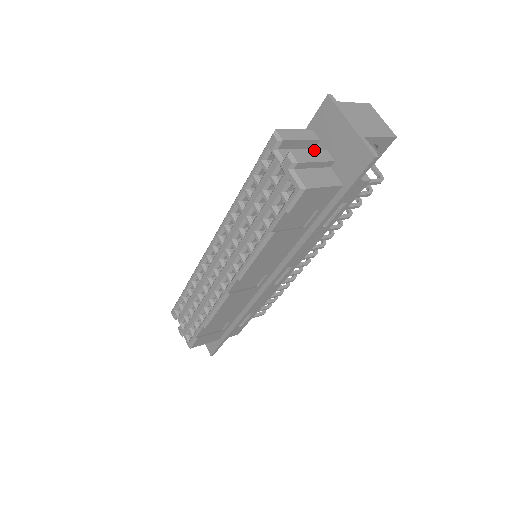
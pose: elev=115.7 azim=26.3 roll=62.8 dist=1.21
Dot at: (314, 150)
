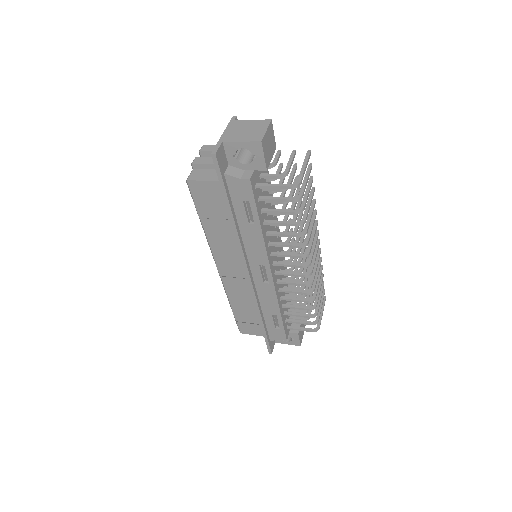
Dot at: occluded
